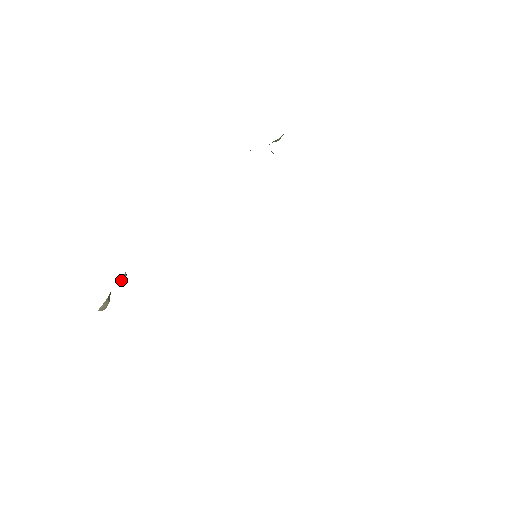
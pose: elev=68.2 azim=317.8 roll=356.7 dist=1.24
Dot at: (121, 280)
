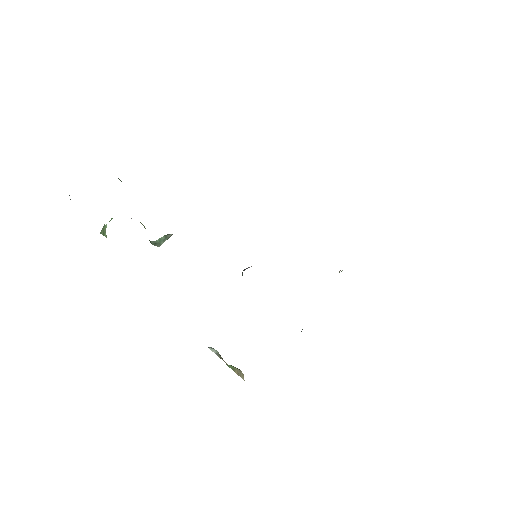
Dot at: occluded
